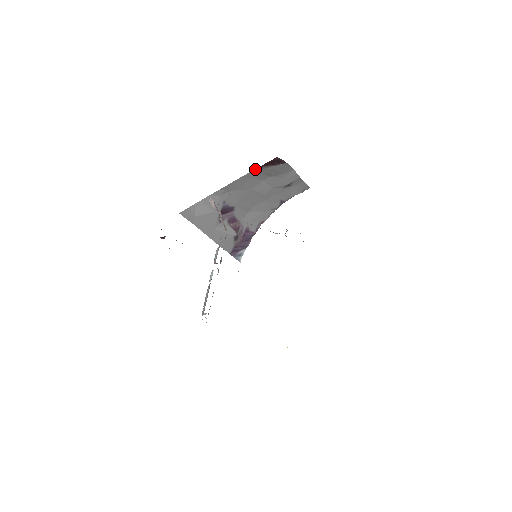
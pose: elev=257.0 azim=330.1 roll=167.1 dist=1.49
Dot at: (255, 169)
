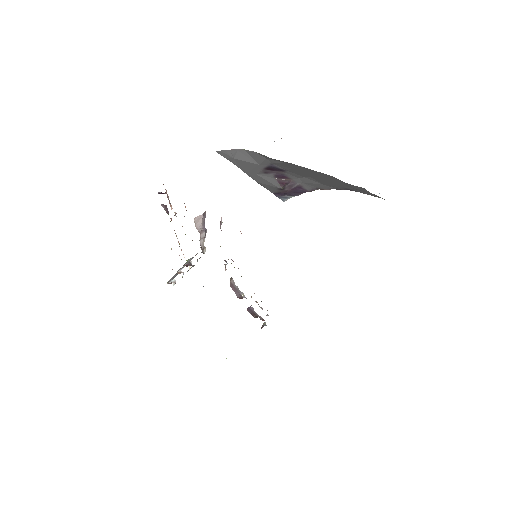
Dot at: occluded
